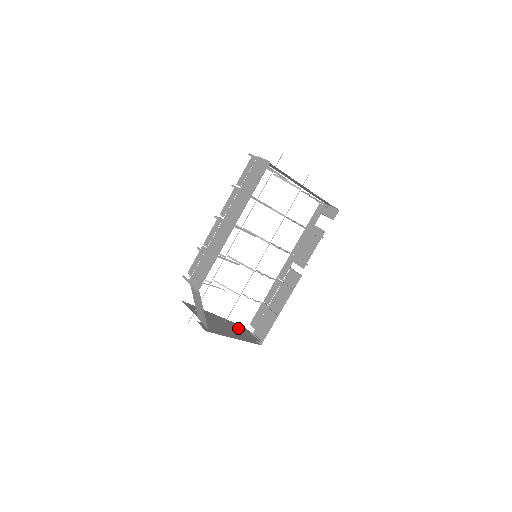
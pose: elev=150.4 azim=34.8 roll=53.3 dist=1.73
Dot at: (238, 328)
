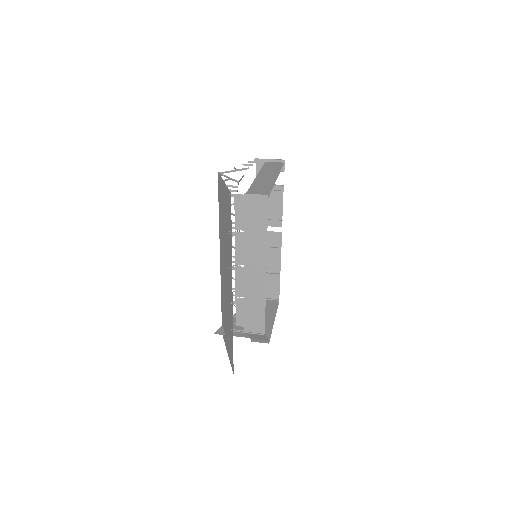
Dot at: occluded
